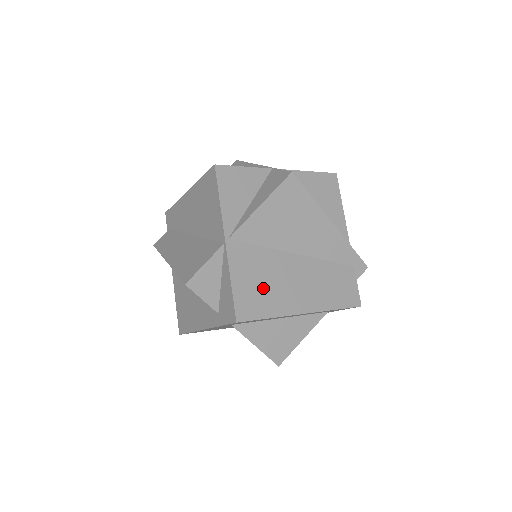
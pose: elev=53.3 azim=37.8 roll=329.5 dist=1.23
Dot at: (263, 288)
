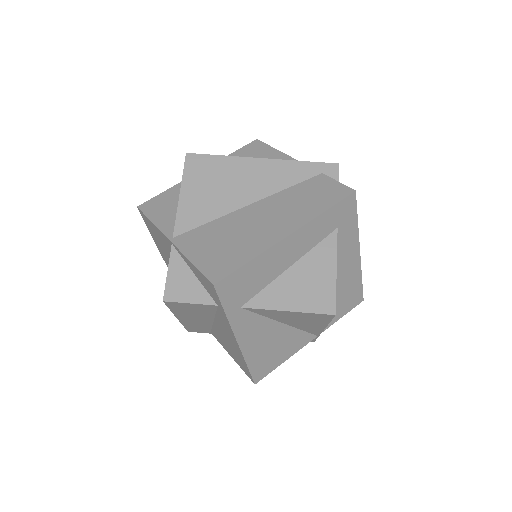
Dot at: (228, 246)
